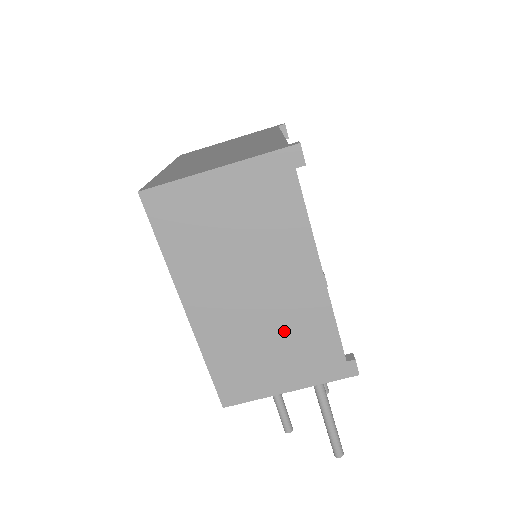
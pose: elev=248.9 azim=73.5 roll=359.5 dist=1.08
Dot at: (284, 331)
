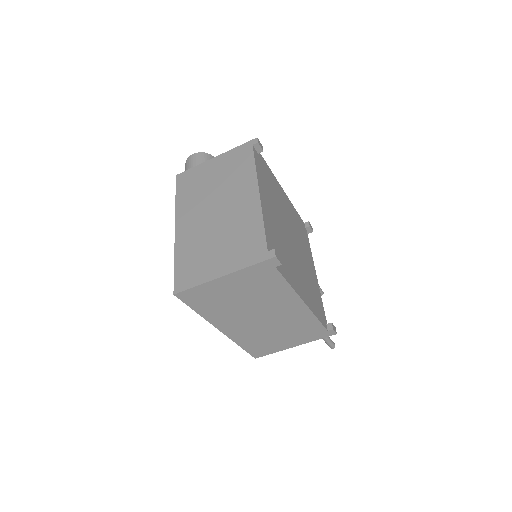
Dot at: (285, 327)
